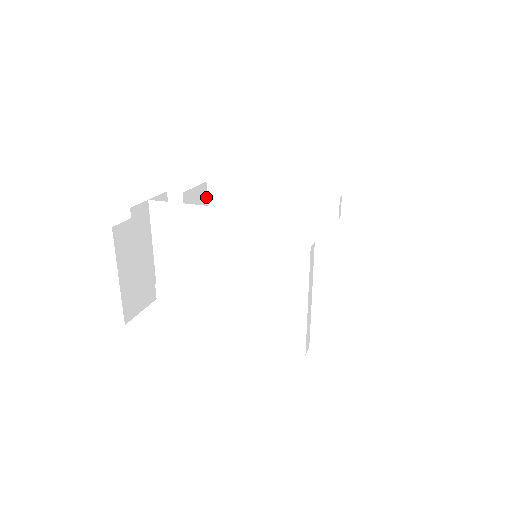
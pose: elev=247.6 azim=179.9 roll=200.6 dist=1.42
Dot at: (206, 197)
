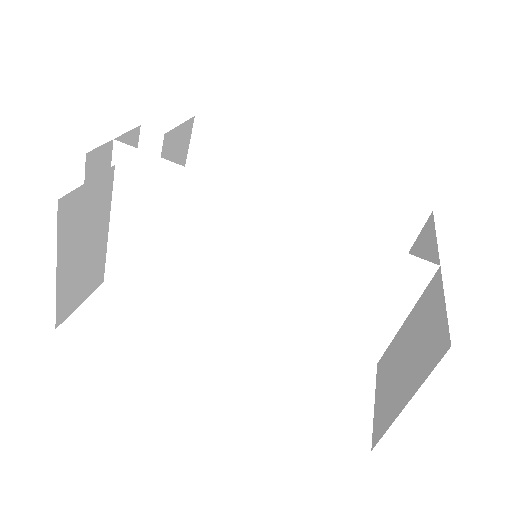
Dot at: (189, 137)
